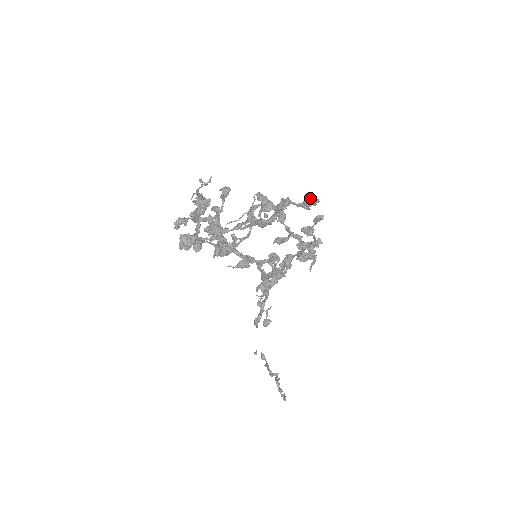
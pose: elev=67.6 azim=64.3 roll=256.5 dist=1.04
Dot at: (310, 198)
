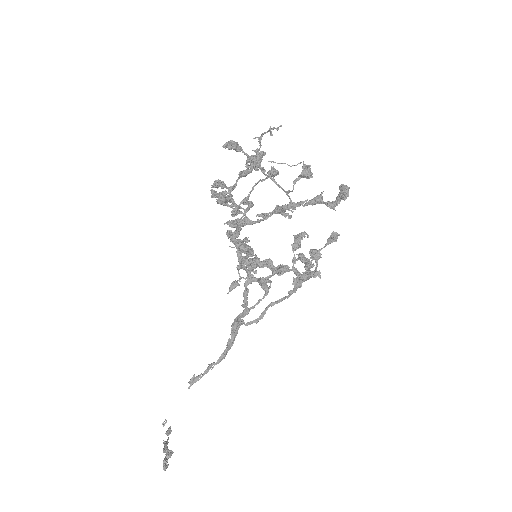
Dot at: (344, 185)
